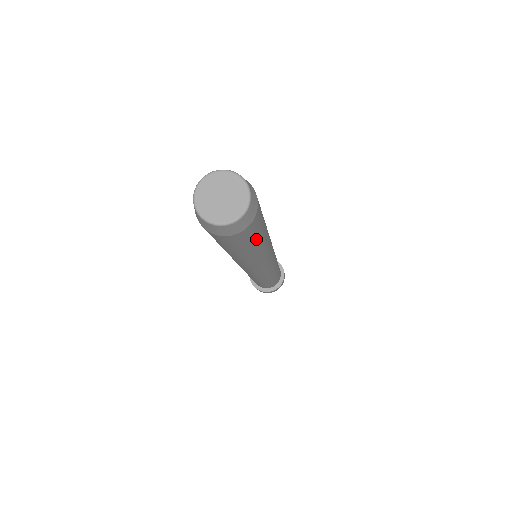
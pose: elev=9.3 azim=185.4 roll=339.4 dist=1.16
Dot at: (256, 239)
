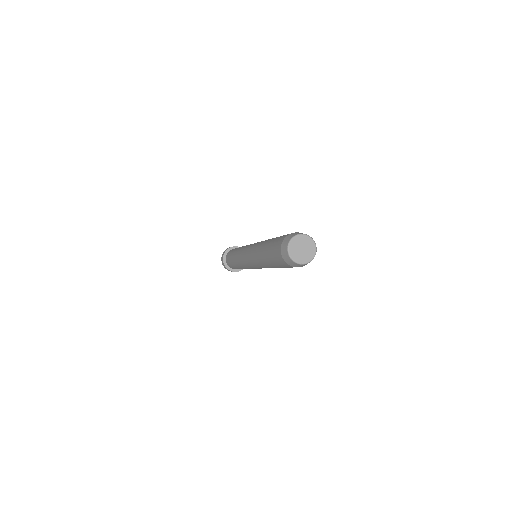
Dot at: occluded
